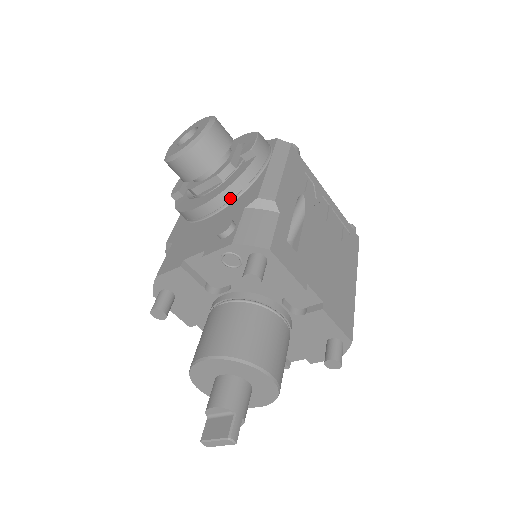
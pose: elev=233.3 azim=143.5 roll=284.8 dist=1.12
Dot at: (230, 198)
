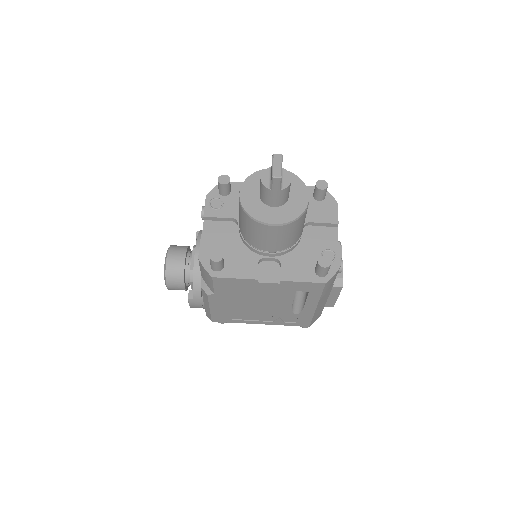
Dot at: occluded
